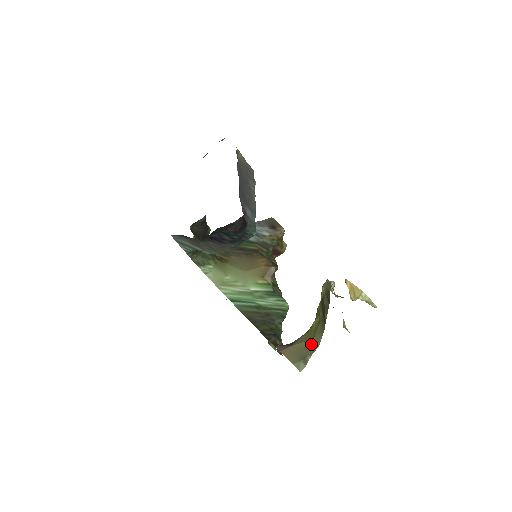
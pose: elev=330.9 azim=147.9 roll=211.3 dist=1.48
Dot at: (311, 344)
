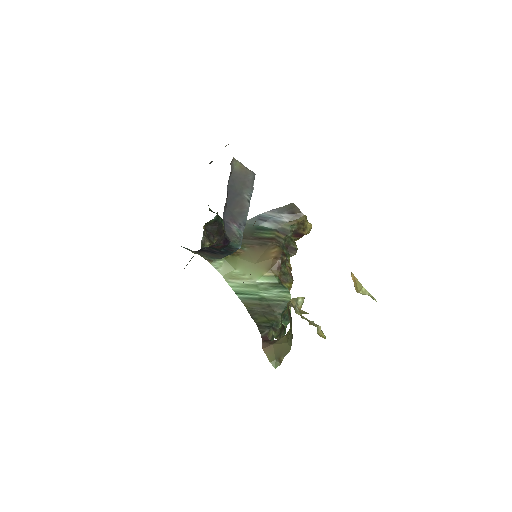
Dot at: (285, 347)
